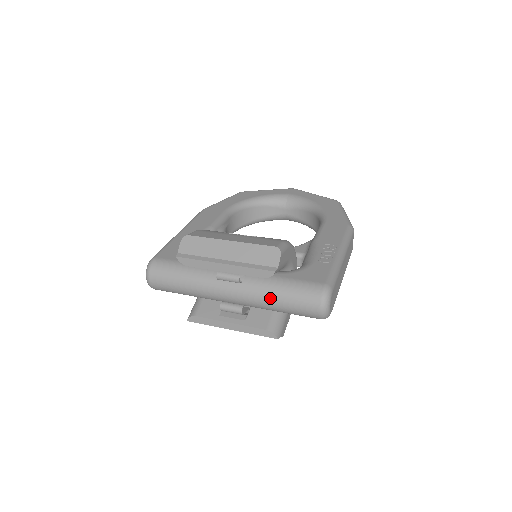
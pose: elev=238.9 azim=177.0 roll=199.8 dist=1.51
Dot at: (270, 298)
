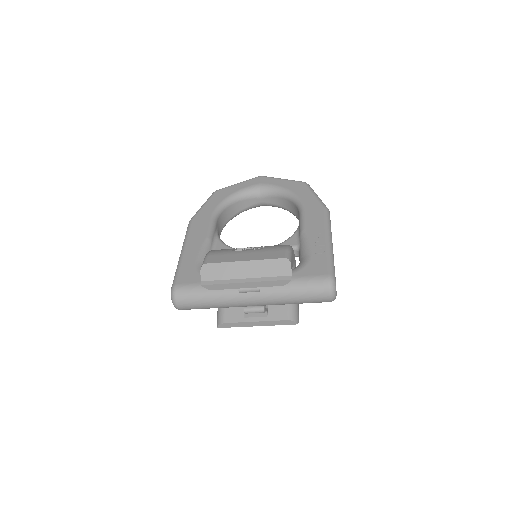
Dot at: (287, 297)
